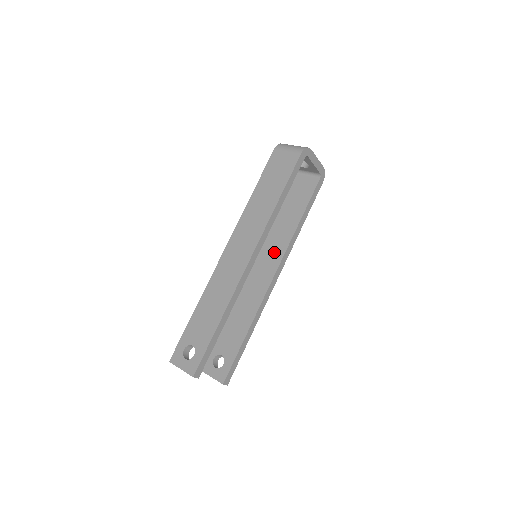
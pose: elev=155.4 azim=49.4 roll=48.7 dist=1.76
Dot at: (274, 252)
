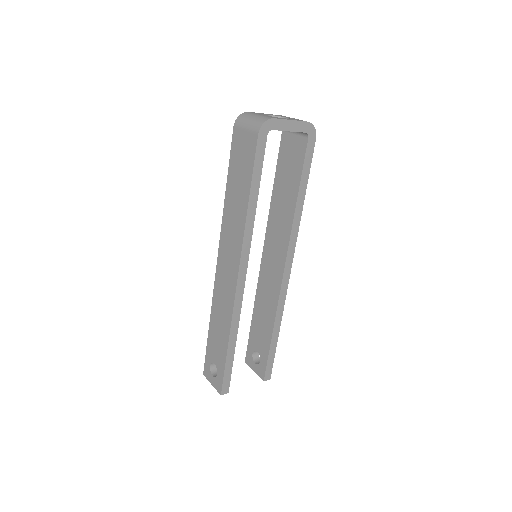
Dot at: (279, 241)
